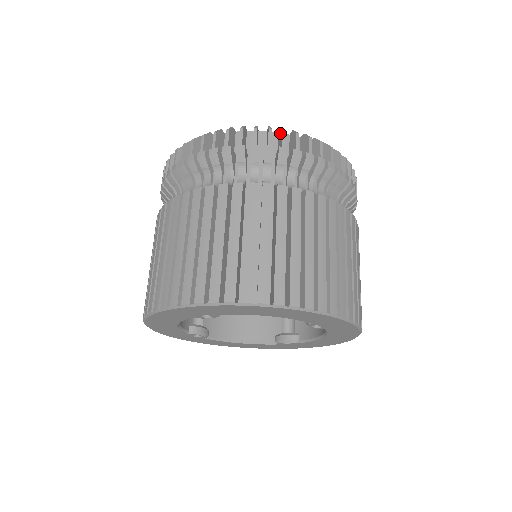
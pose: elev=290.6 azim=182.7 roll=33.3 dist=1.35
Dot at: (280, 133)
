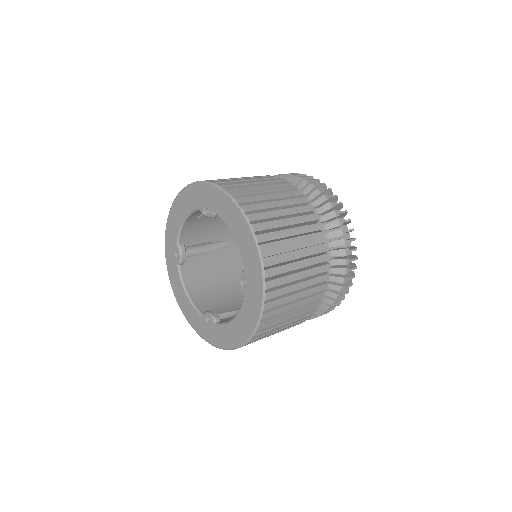
Dot at: occluded
